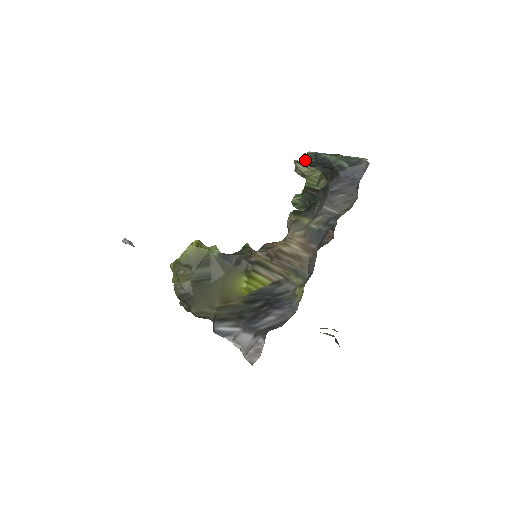
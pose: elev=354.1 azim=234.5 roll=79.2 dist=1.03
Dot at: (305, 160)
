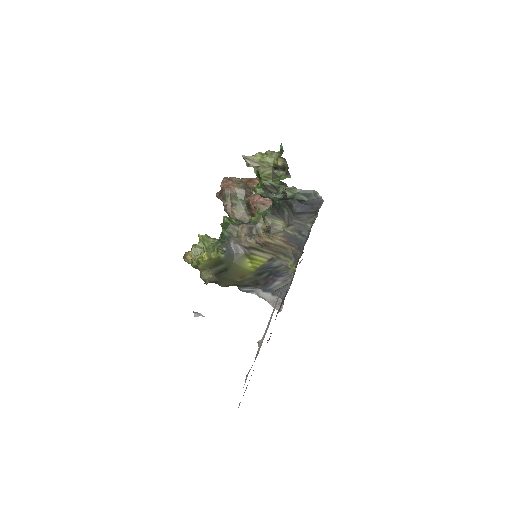
Dot at: occluded
